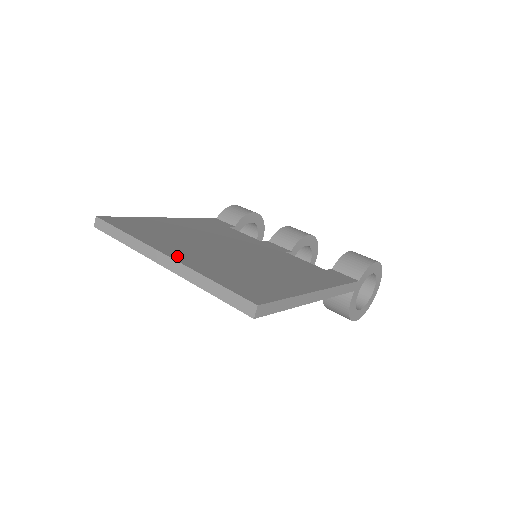
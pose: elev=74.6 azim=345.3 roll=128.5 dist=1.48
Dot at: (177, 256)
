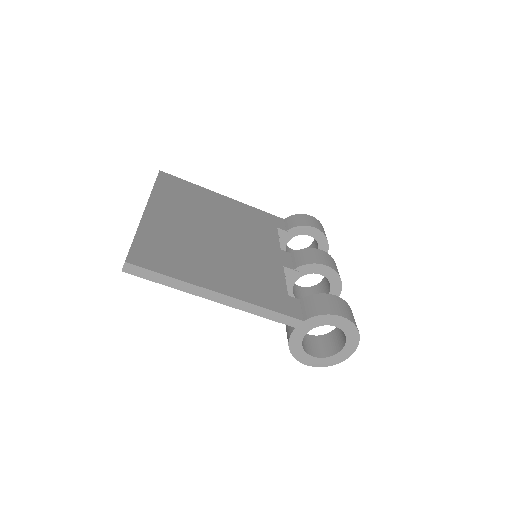
Dot at: (152, 213)
